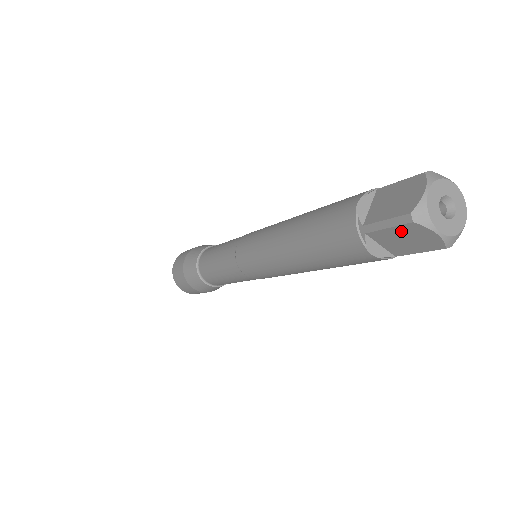
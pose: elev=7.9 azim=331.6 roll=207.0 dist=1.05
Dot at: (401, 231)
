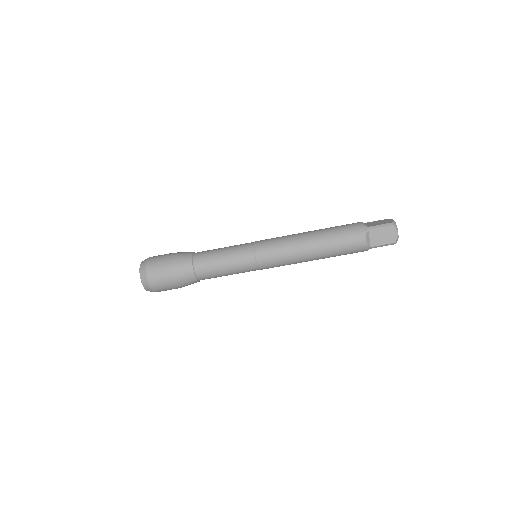
Dot at: (385, 230)
